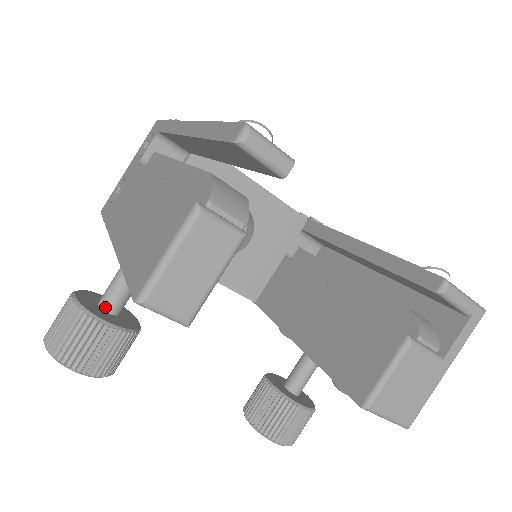
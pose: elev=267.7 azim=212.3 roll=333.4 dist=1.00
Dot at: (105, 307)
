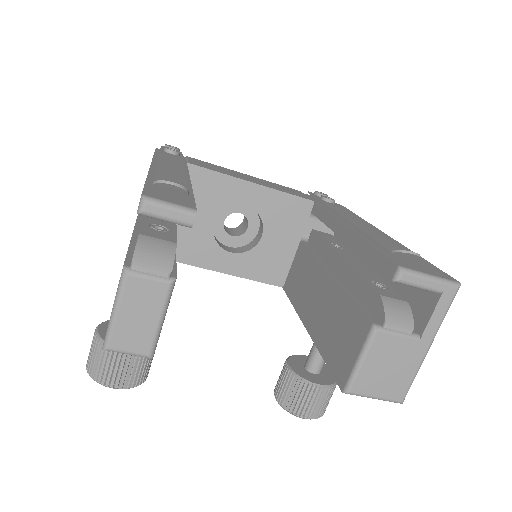
Dot at: occluded
